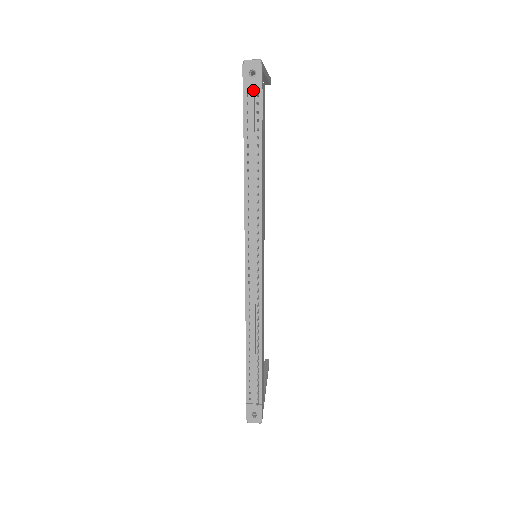
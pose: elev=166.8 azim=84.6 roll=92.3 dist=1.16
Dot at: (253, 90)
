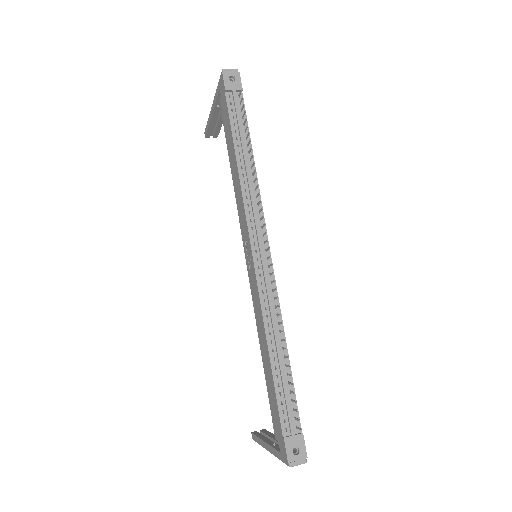
Dot at: (235, 91)
